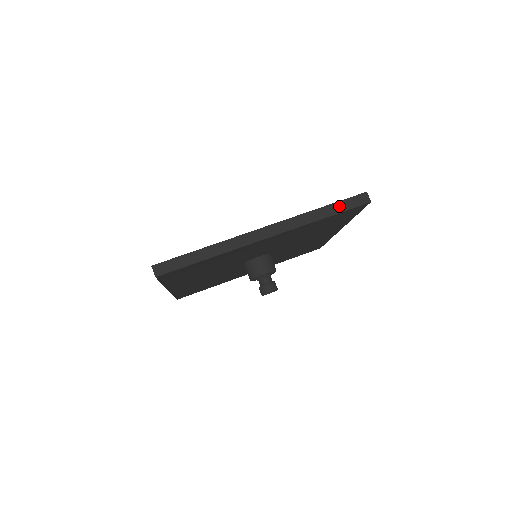
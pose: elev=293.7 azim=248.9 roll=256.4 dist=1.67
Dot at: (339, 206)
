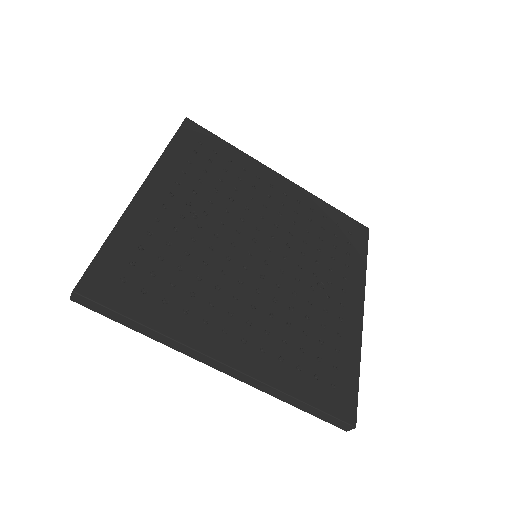
Dot at: (316, 412)
